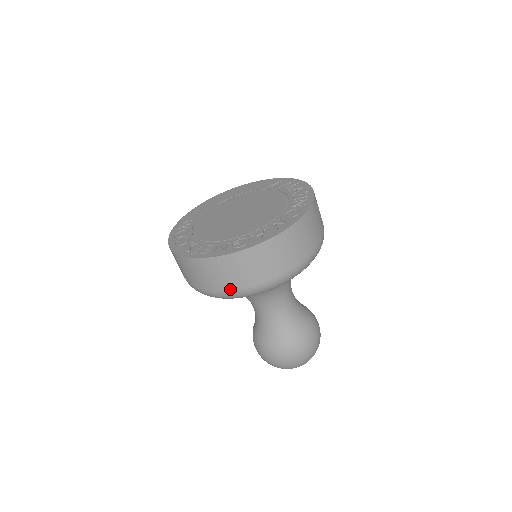
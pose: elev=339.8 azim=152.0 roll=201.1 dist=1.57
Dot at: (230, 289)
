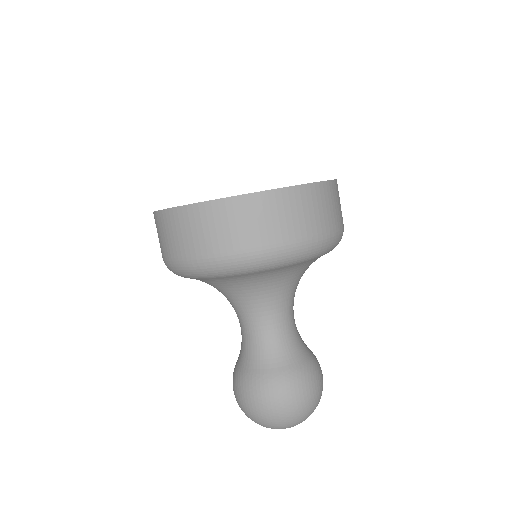
Dot at: (312, 235)
